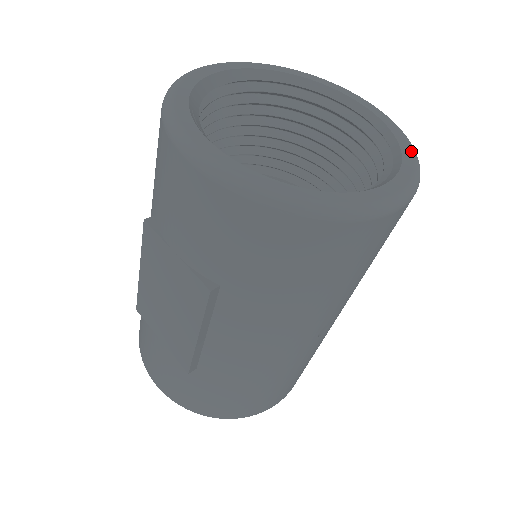
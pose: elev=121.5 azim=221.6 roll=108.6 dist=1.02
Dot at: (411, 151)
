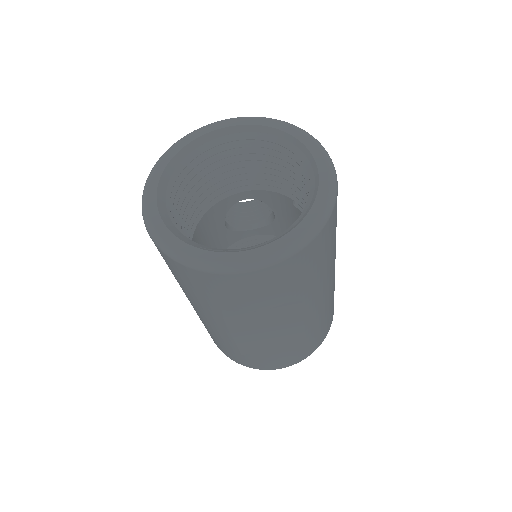
Dot at: (290, 127)
